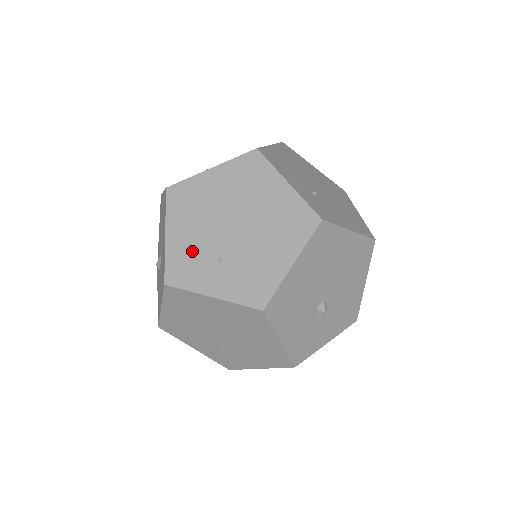
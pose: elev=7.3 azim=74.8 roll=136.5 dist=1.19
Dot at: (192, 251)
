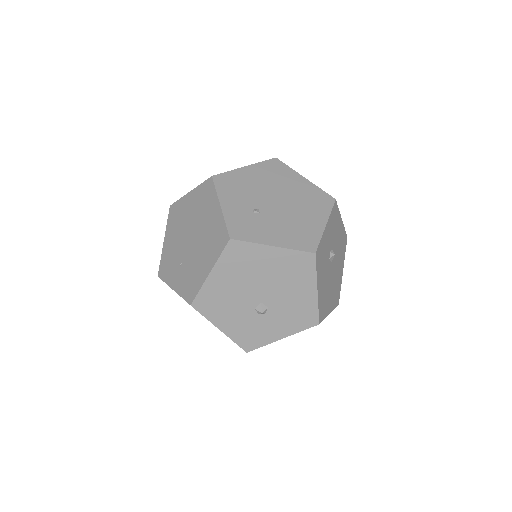
Dot at: (171, 254)
